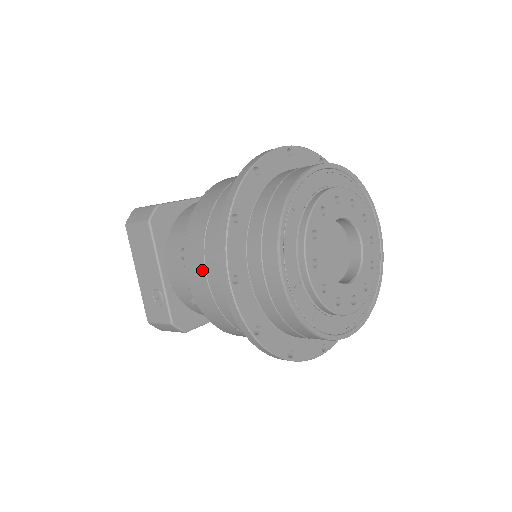
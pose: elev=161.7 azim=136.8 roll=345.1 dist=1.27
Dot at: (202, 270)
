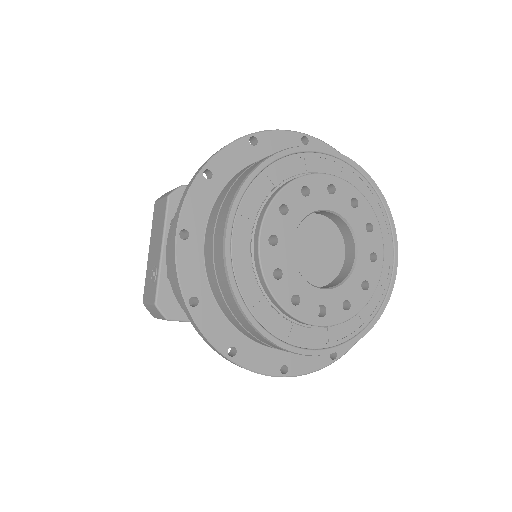
Dot at: occluded
